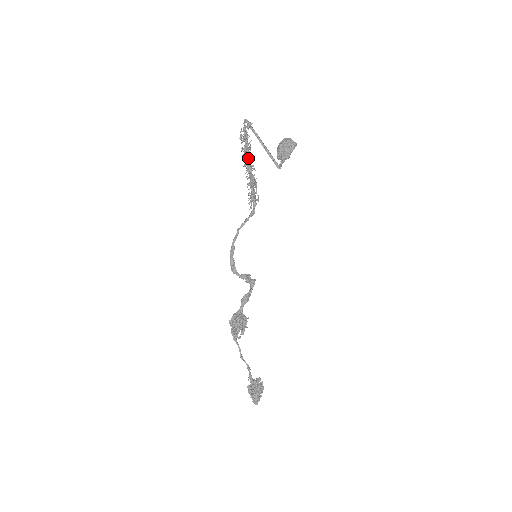
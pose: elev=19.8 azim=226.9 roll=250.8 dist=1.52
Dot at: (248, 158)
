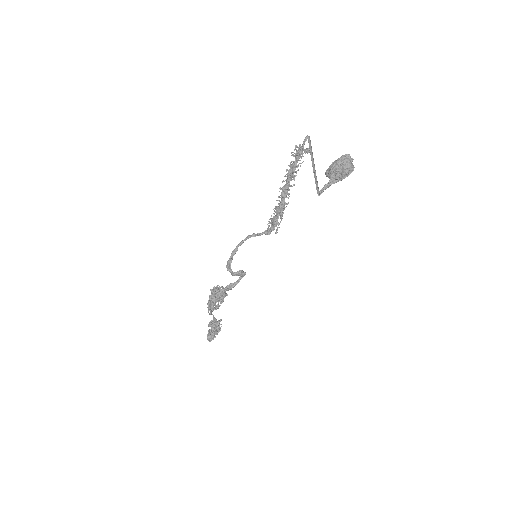
Dot at: (287, 188)
